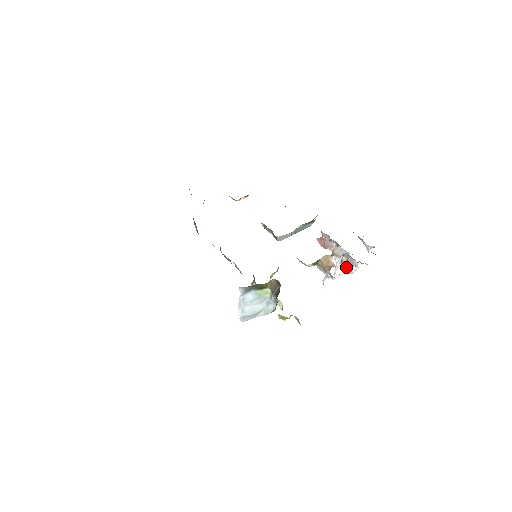
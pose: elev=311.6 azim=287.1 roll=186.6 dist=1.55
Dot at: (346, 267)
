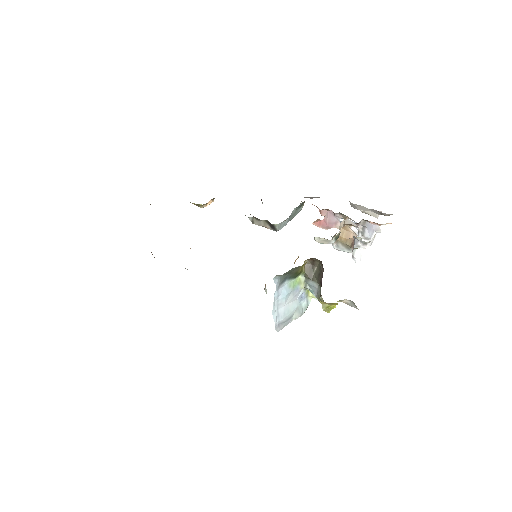
Dot at: (363, 238)
